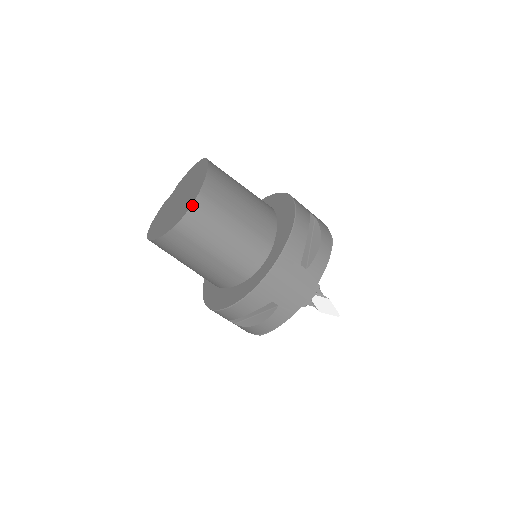
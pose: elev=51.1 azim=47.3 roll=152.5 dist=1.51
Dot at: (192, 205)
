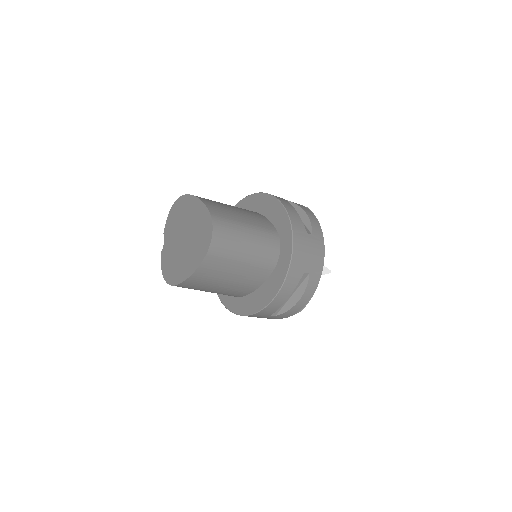
Dot at: (213, 227)
